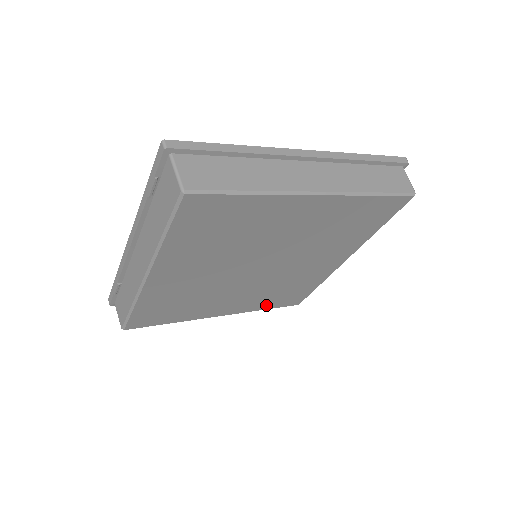
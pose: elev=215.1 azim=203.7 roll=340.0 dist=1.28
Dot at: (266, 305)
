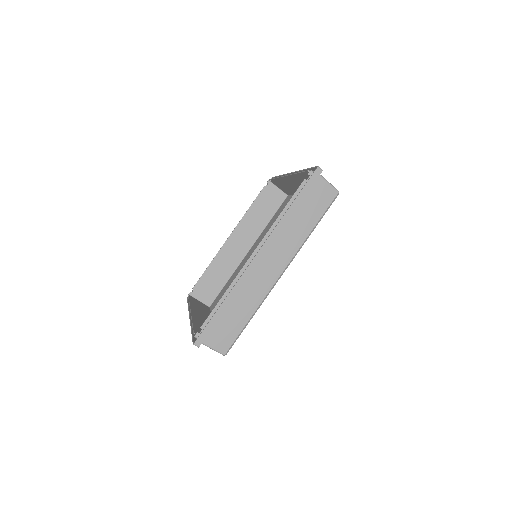
Dot at: occluded
